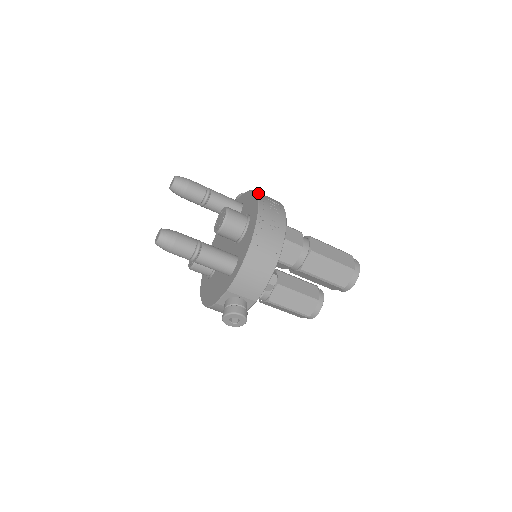
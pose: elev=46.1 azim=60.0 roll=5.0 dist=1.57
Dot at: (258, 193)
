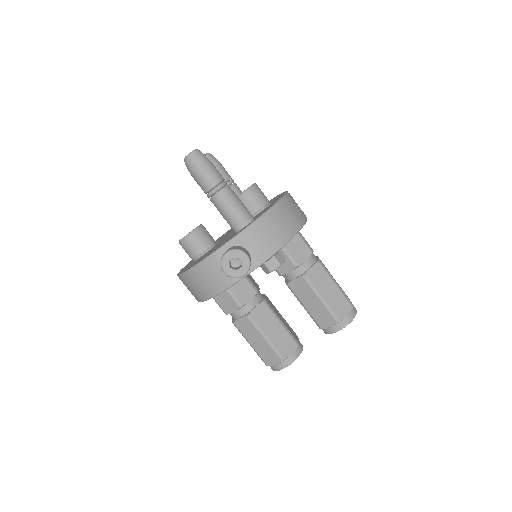
Dot at: occluded
